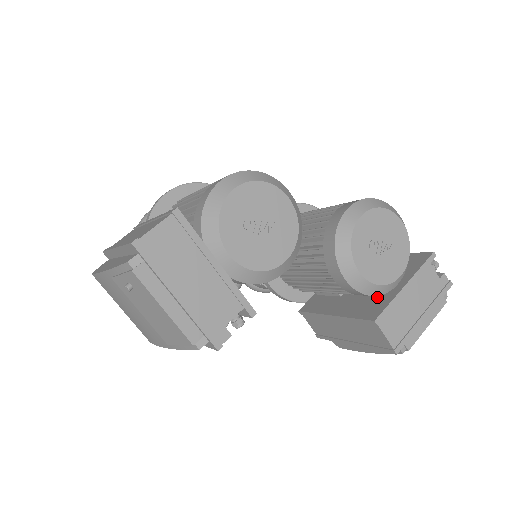
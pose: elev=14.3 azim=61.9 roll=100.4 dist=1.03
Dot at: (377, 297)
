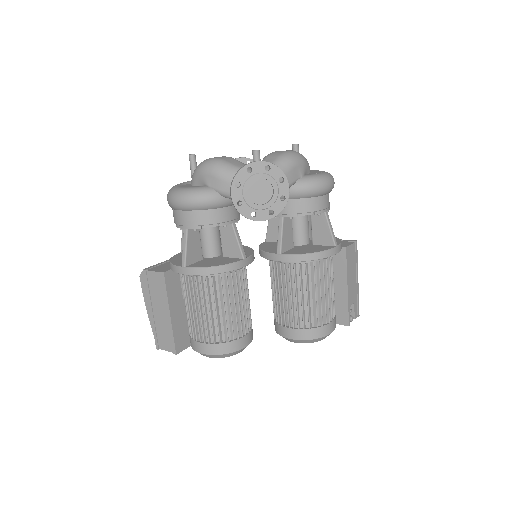
Dot at: occluded
